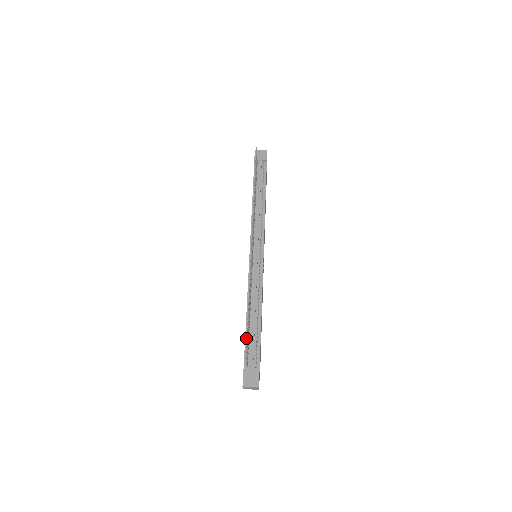
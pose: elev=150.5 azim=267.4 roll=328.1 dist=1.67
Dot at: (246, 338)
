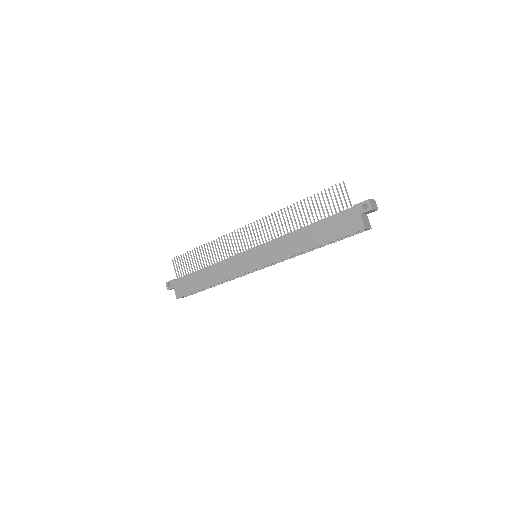
Dot at: (325, 219)
